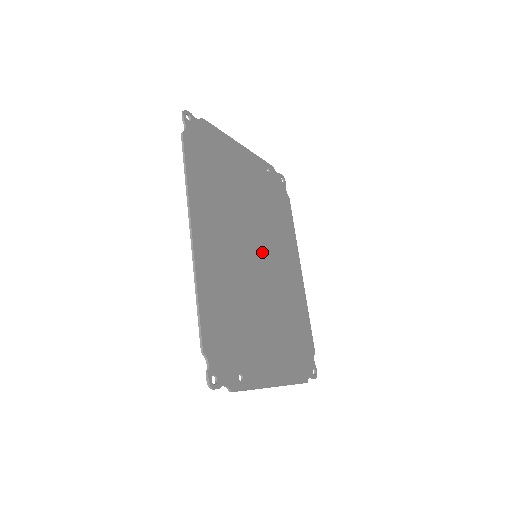
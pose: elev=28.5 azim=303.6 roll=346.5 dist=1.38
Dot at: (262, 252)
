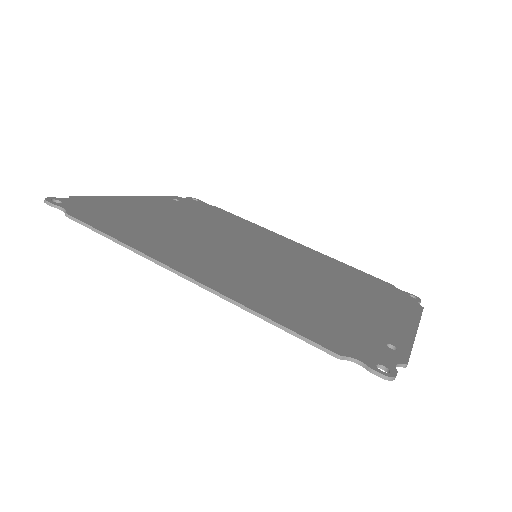
Dot at: (256, 250)
